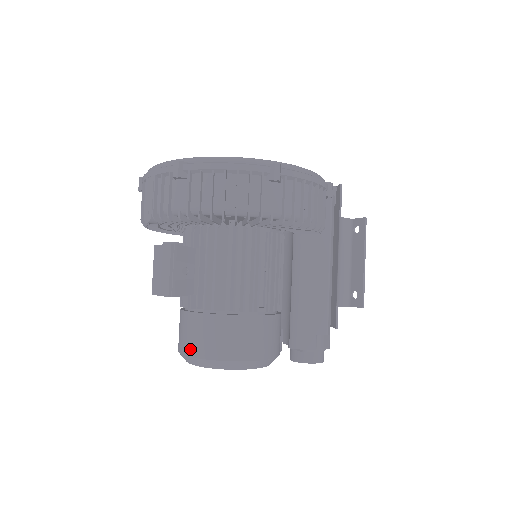
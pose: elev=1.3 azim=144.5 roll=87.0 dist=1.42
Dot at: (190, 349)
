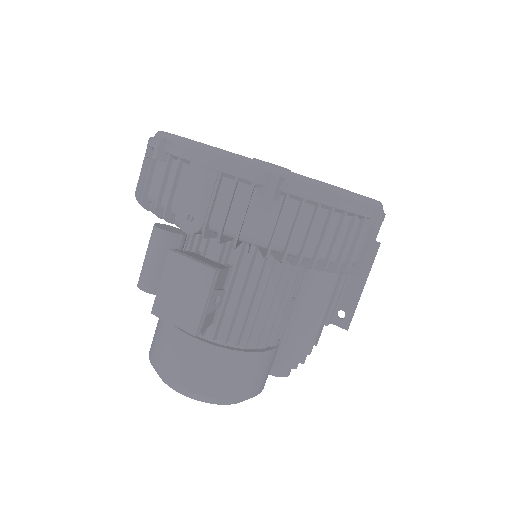
Dot at: (189, 382)
